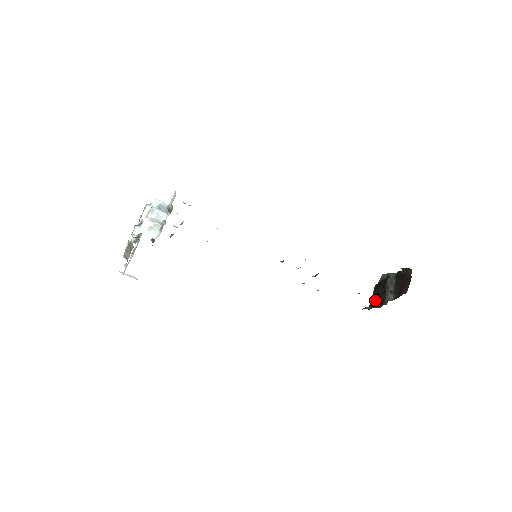
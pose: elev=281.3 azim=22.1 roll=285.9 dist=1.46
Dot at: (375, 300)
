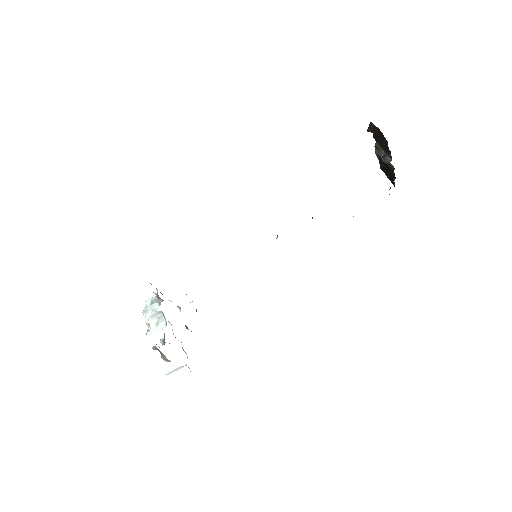
Dot at: (390, 176)
